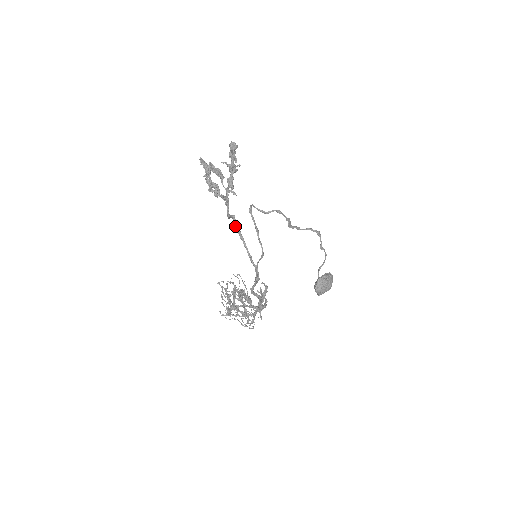
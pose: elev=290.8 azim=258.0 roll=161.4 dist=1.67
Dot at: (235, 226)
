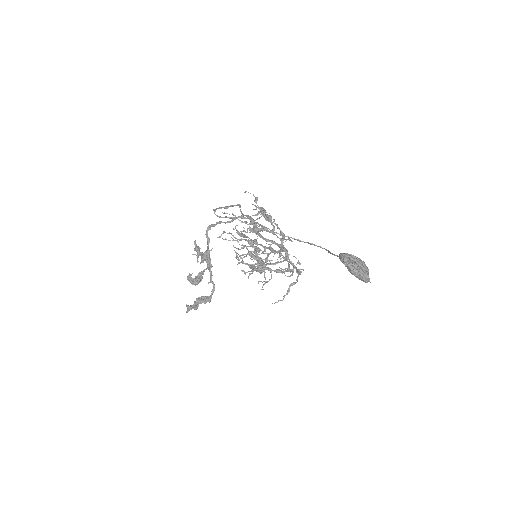
Dot at: (212, 225)
